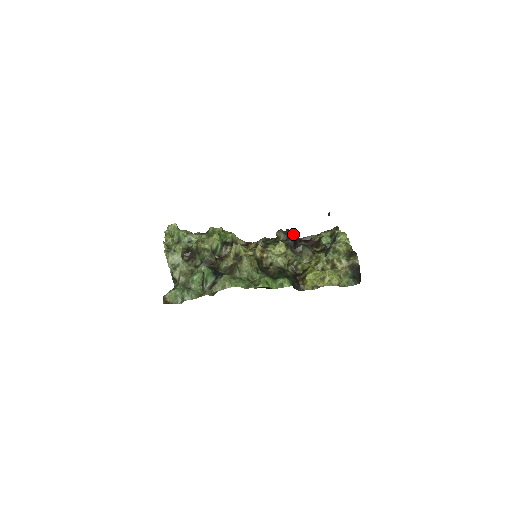
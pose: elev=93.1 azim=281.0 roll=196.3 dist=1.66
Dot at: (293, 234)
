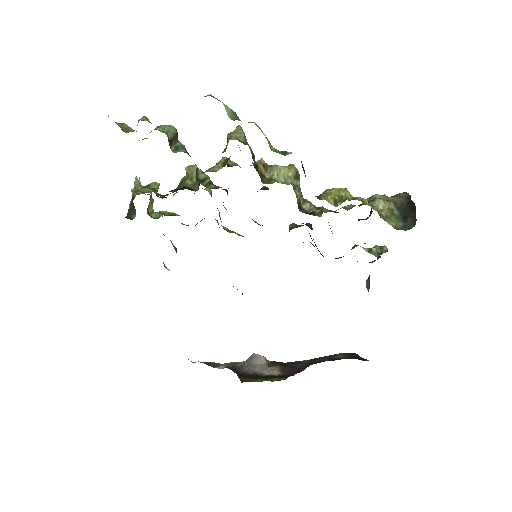
Dot at: occluded
